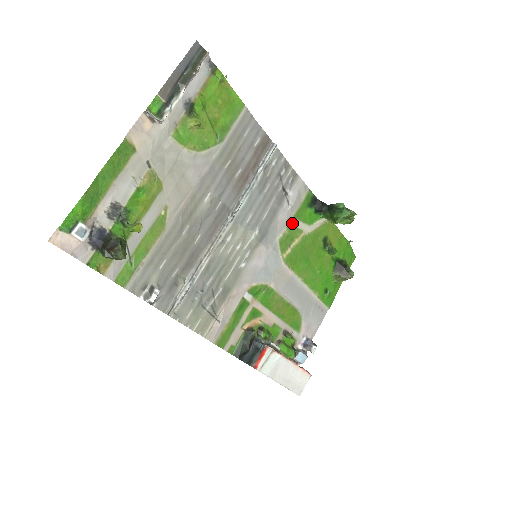
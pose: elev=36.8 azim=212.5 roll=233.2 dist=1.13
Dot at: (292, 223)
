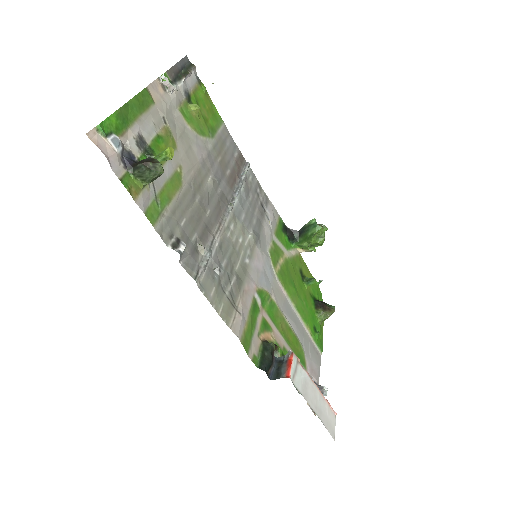
Dot at: (275, 240)
